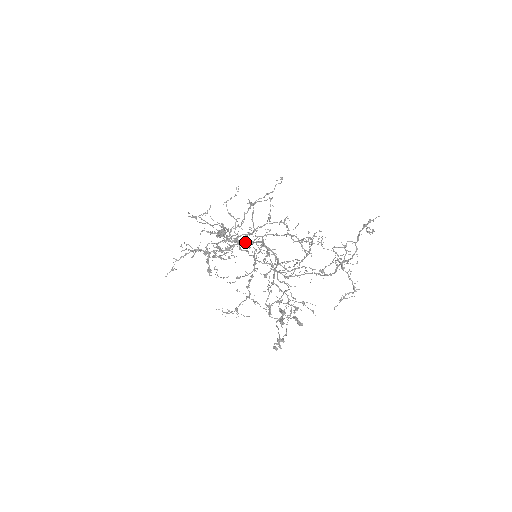
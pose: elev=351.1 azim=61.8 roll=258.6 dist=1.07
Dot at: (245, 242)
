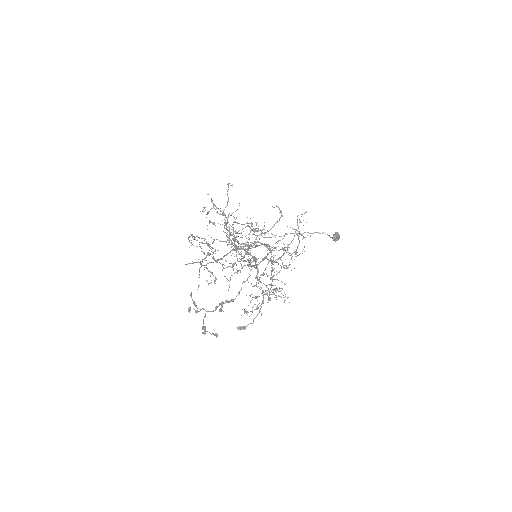
Dot at: occluded
